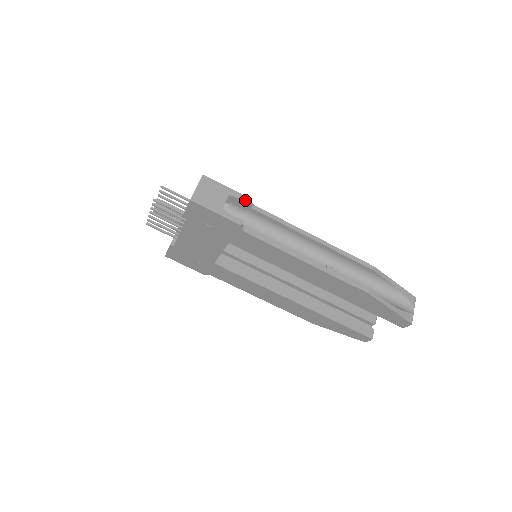
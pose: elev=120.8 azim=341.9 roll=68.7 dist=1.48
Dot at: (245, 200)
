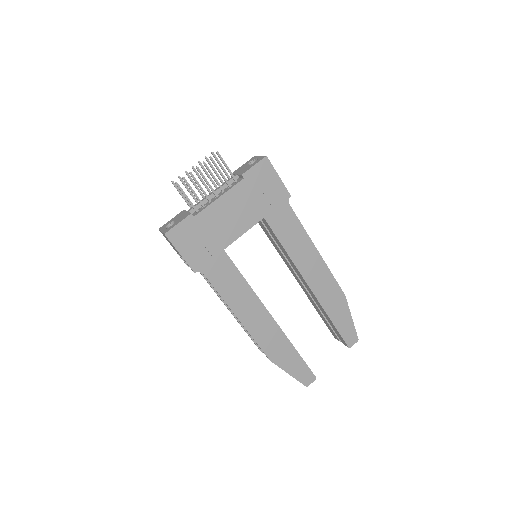
Dot at: occluded
